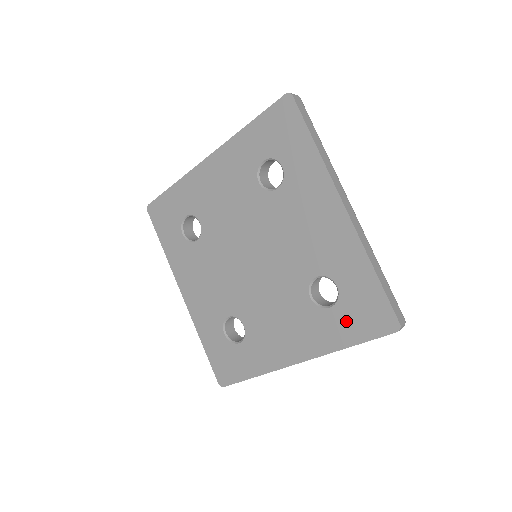
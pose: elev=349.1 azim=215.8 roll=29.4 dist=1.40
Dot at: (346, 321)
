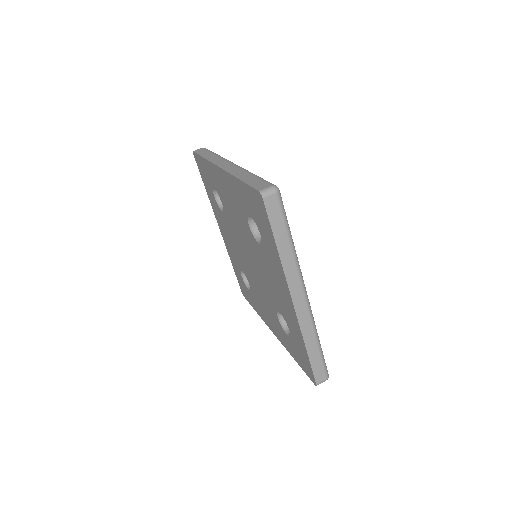
Dot at: (294, 350)
